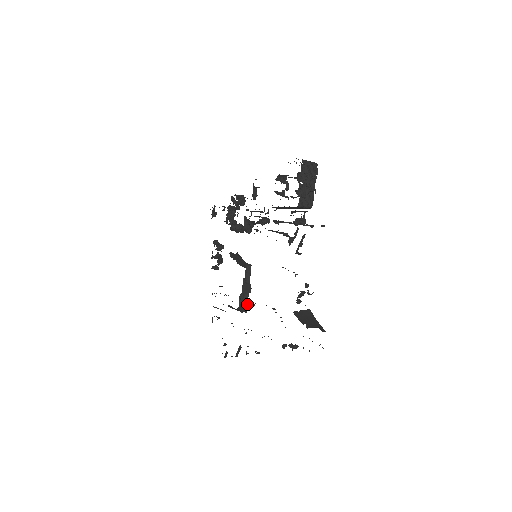
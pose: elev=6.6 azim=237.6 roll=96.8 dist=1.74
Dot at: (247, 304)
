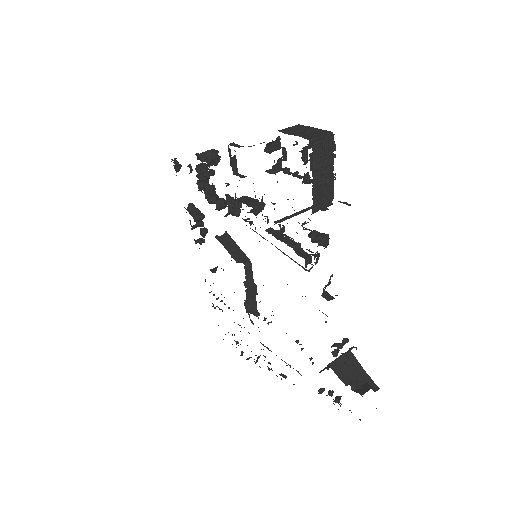
Dot at: (256, 308)
